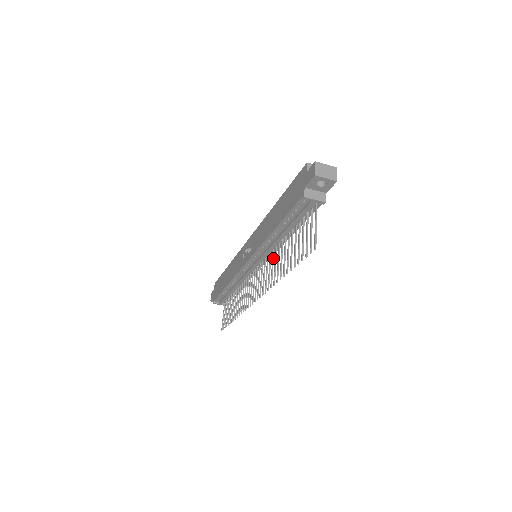
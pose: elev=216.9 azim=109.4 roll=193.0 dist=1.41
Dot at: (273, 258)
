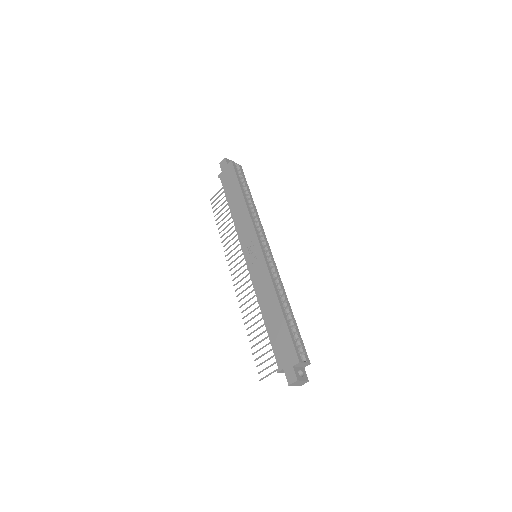
Dot at: occluded
